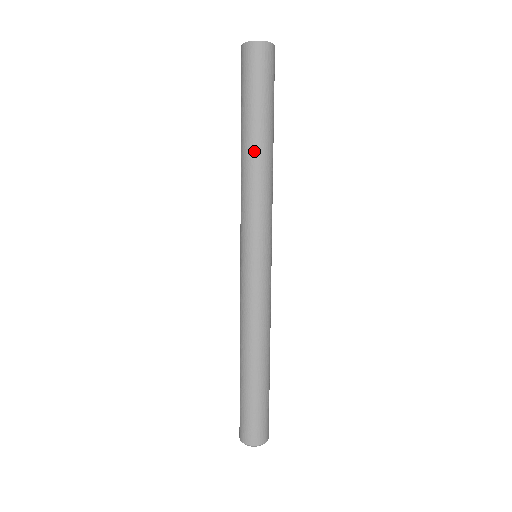
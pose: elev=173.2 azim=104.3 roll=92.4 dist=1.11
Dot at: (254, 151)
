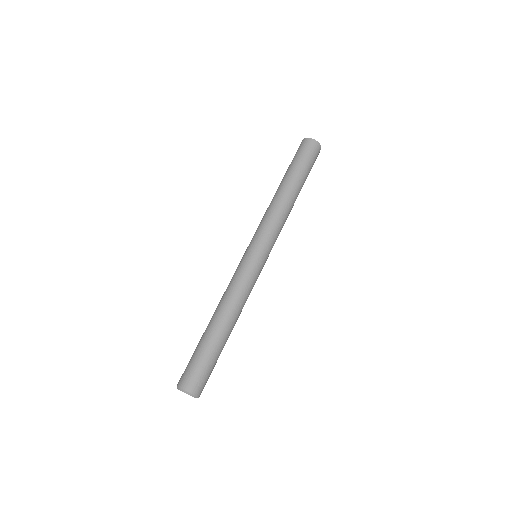
Dot at: (278, 190)
